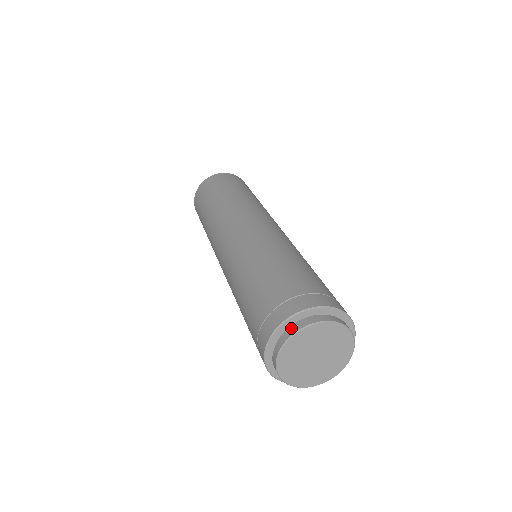
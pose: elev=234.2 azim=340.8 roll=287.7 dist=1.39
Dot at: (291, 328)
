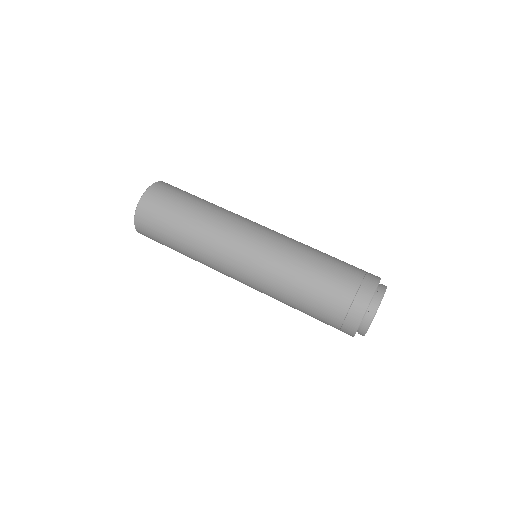
Dot at: (380, 291)
